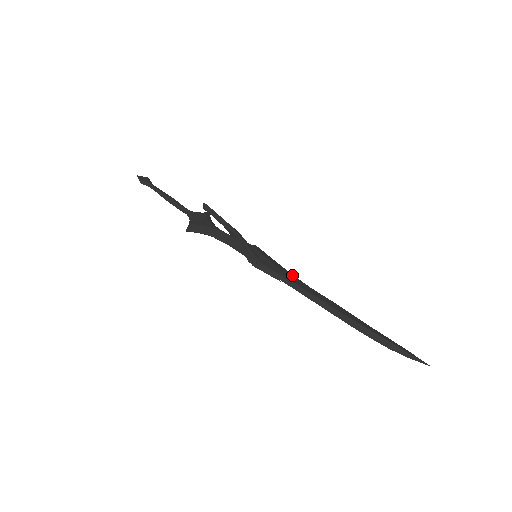
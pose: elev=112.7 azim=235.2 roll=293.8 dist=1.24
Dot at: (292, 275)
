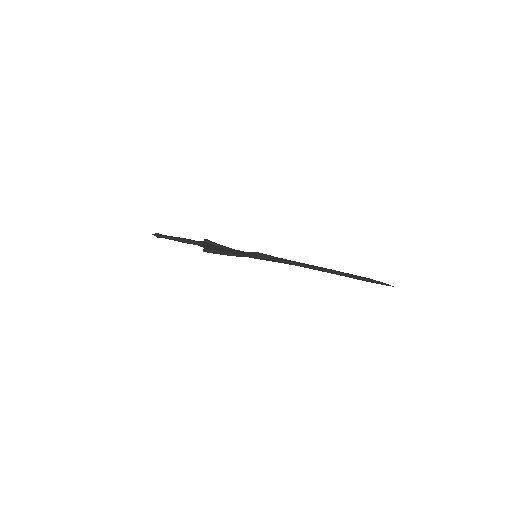
Dot at: occluded
